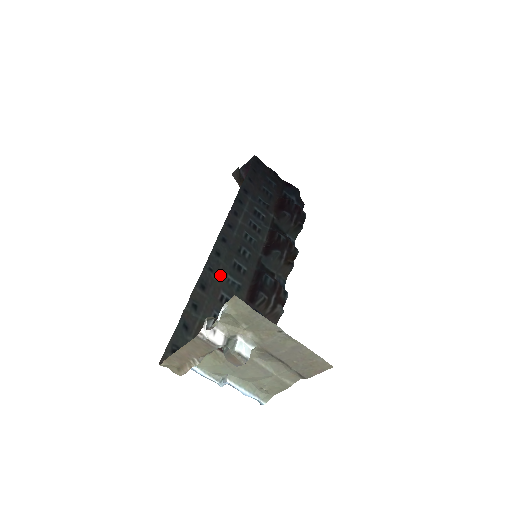
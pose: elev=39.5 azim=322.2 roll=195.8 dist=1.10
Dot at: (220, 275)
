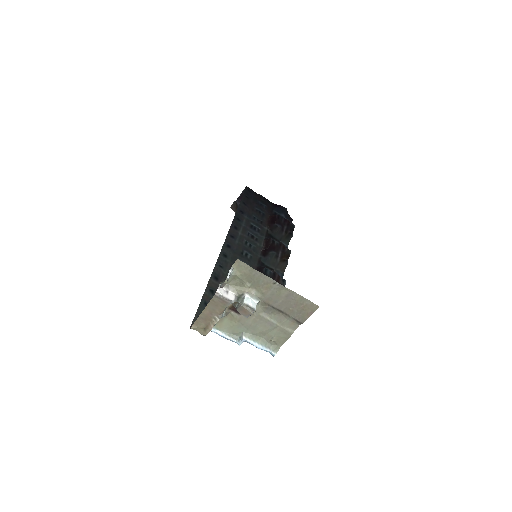
Dot at: occluded
